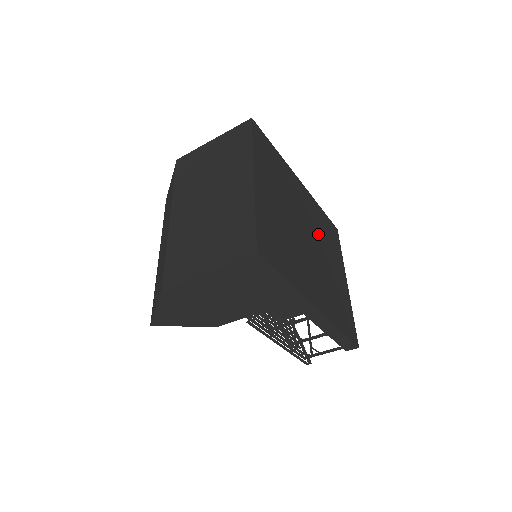
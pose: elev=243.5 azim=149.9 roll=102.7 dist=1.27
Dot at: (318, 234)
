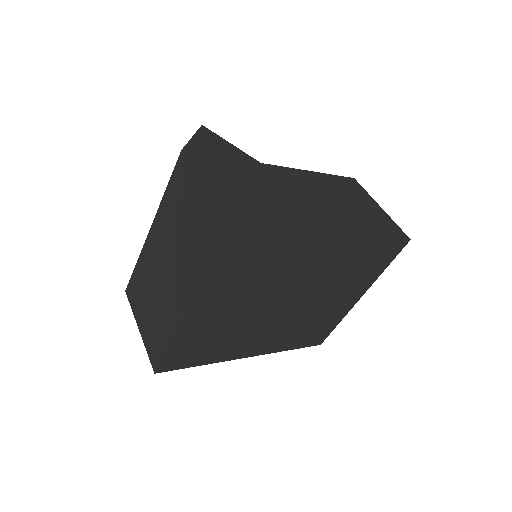
Dot at: (327, 283)
